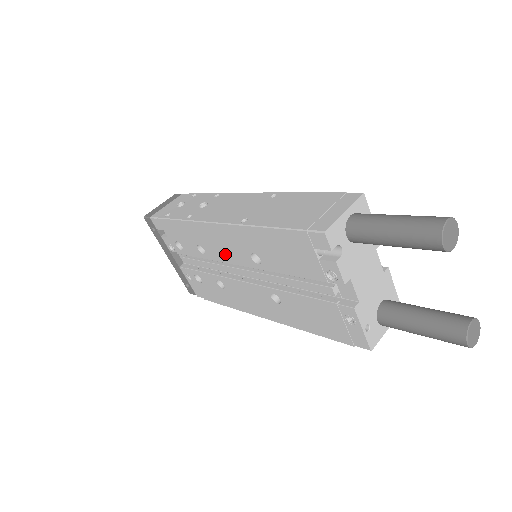
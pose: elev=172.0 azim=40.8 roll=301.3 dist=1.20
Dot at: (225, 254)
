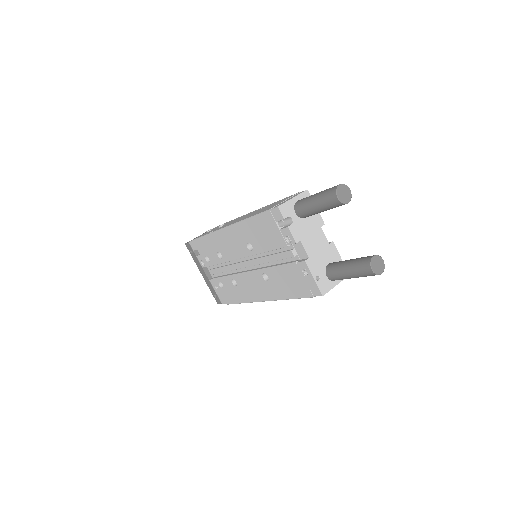
Dot at: (233, 252)
